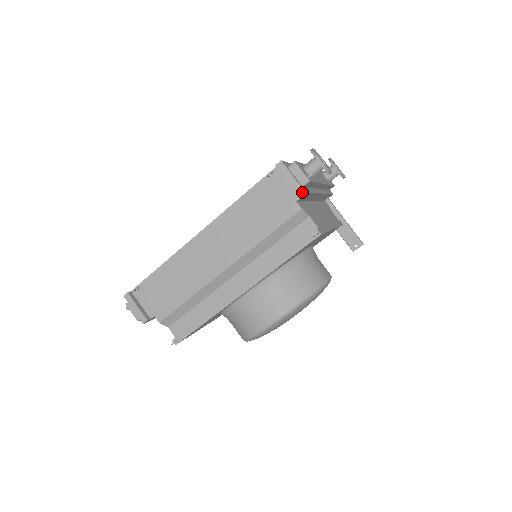
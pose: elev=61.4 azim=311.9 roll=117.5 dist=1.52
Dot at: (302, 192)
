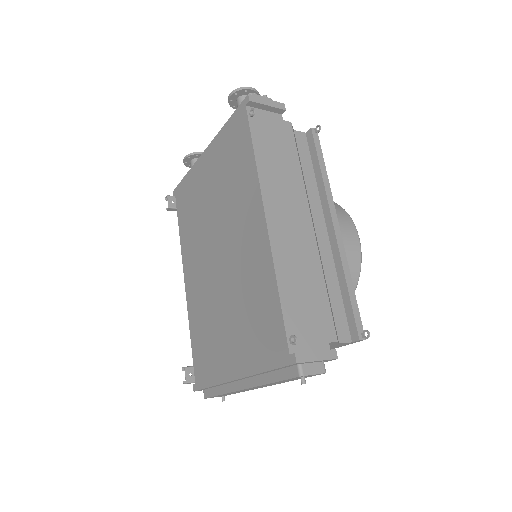
Dot at: (283, 105)
